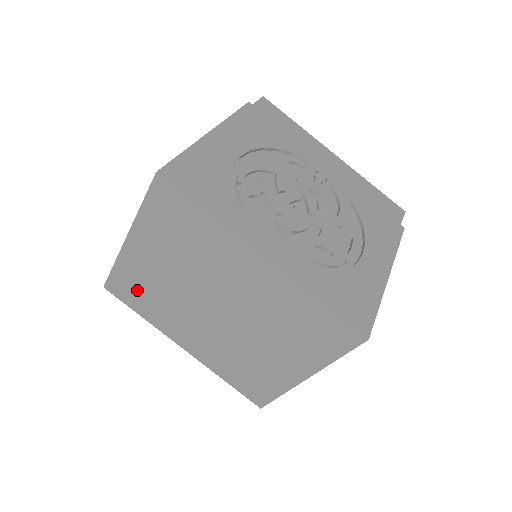
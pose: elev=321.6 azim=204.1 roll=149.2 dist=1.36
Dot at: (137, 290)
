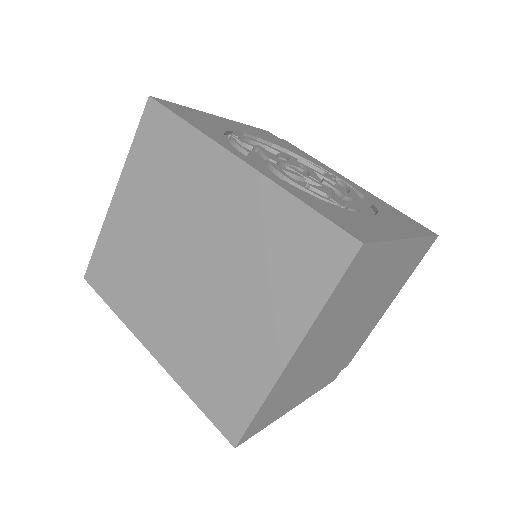
Dot at: (114, 268)
